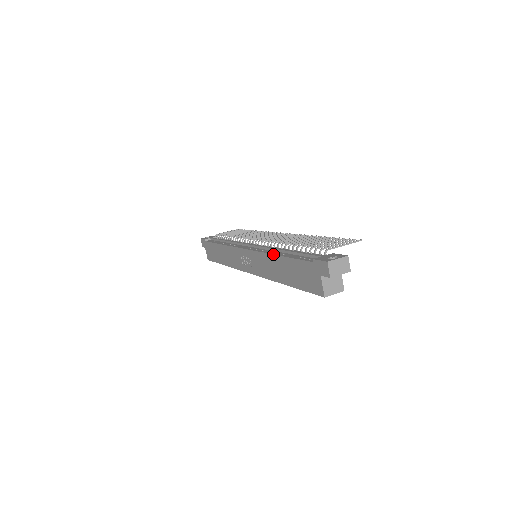
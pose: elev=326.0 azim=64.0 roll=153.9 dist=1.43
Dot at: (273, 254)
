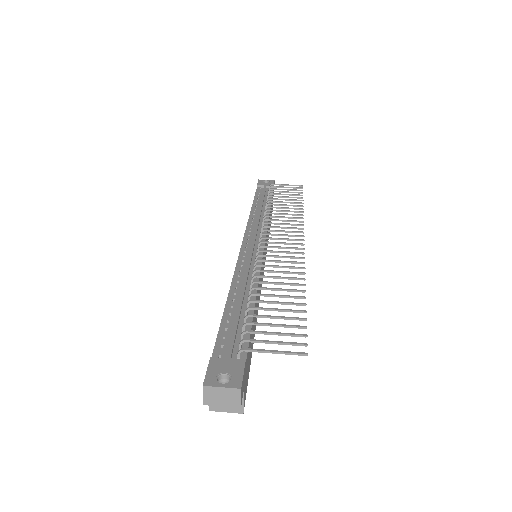
Dot at: occluded
